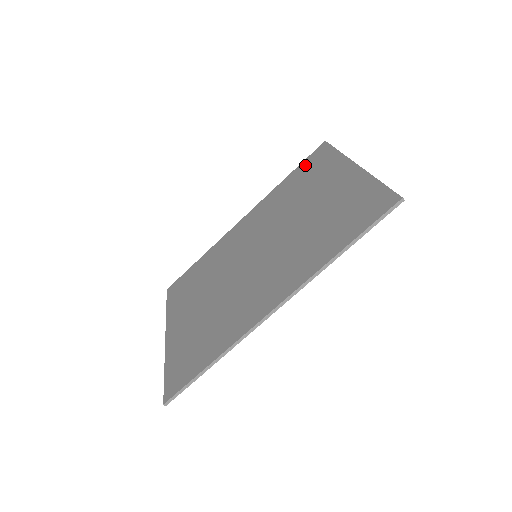
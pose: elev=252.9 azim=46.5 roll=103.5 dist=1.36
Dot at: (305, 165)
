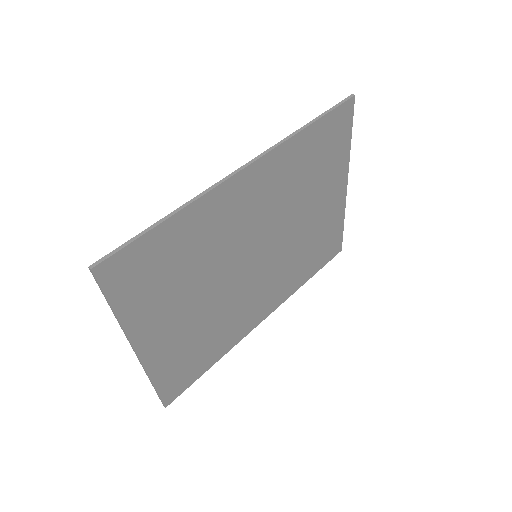
Dot at: (321, 258)
